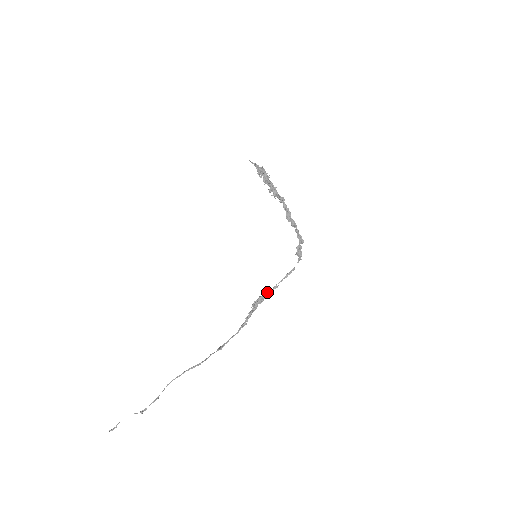
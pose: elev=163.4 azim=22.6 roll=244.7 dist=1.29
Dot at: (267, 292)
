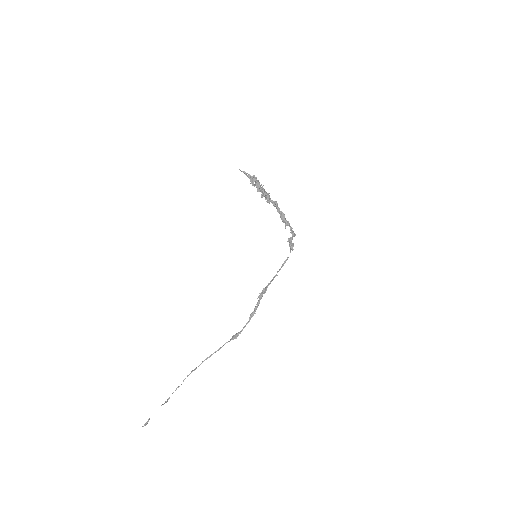
Dot at: (269, 283)
